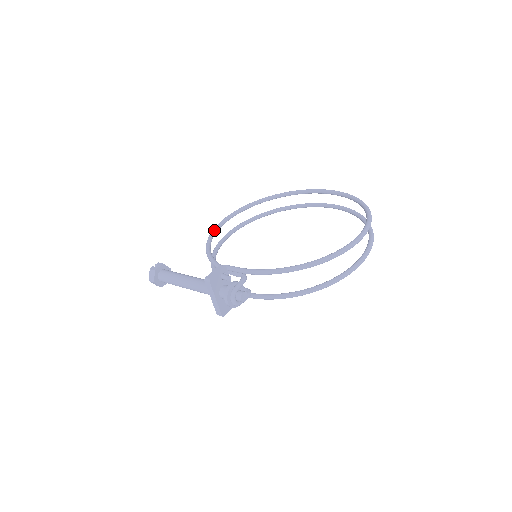
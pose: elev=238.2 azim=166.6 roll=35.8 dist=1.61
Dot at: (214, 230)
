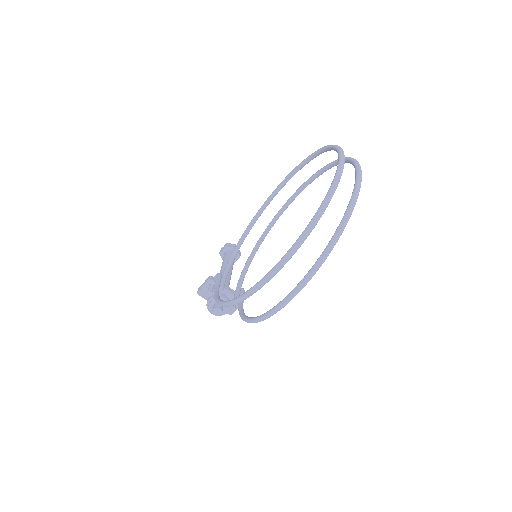
Dot at: (260, 208)
